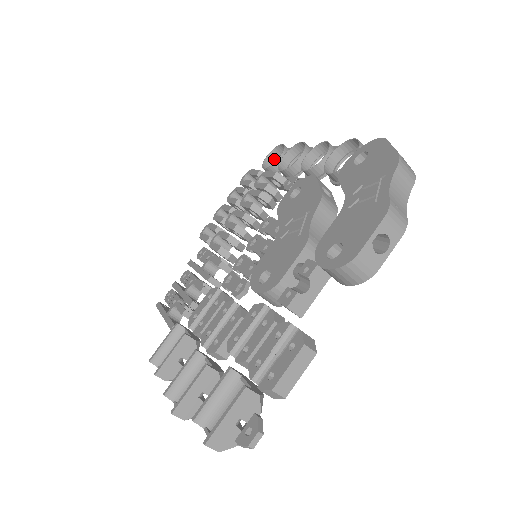
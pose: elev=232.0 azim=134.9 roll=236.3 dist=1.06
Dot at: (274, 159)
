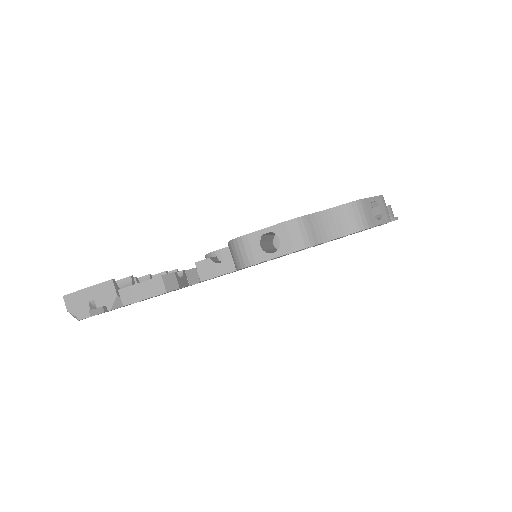
Dot at: occluded
